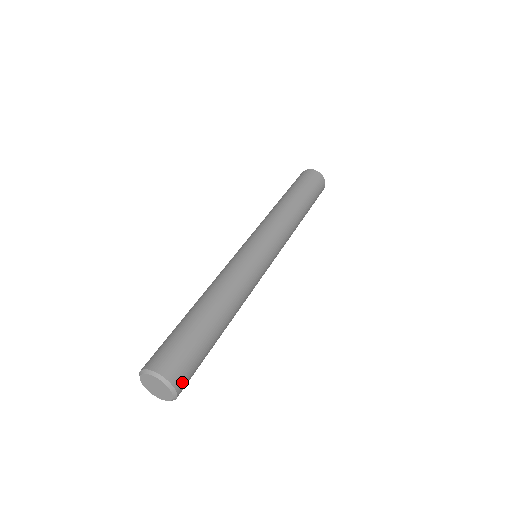
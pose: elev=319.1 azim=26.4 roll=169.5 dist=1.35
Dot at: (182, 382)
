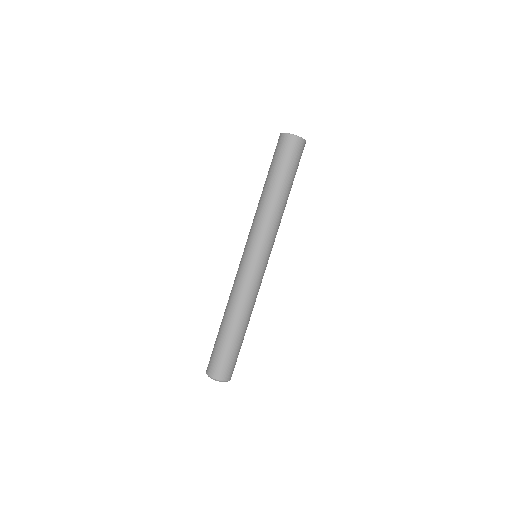
Dot at: occluded
